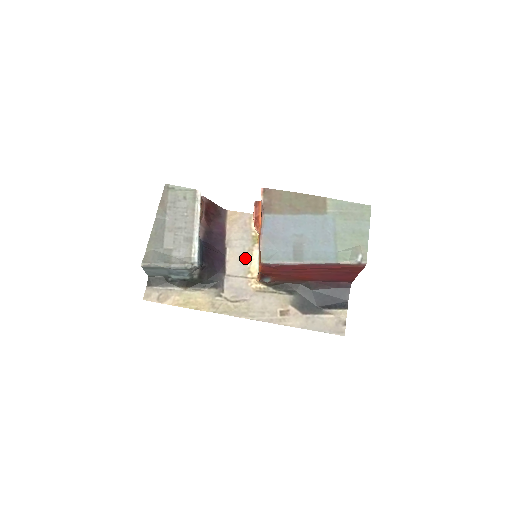
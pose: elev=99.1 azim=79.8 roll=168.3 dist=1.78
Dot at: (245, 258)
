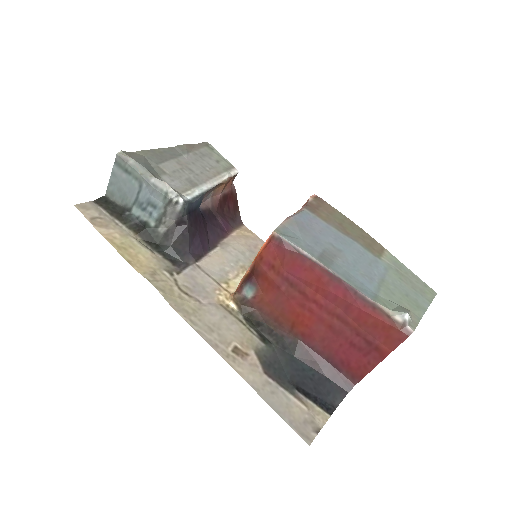
Dot at: (232, 268)
